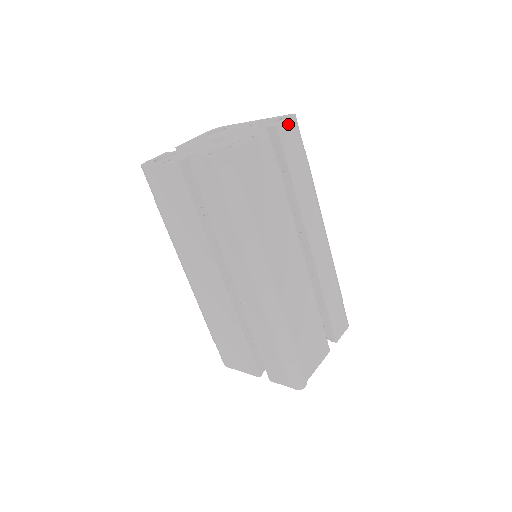
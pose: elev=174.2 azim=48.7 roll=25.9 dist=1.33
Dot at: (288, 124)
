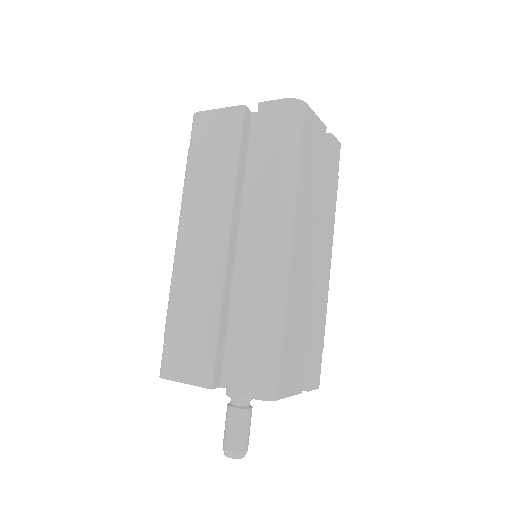
Dot at: (336, 143)
